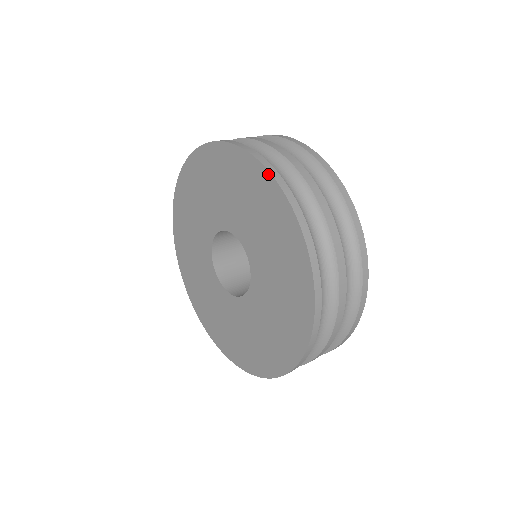
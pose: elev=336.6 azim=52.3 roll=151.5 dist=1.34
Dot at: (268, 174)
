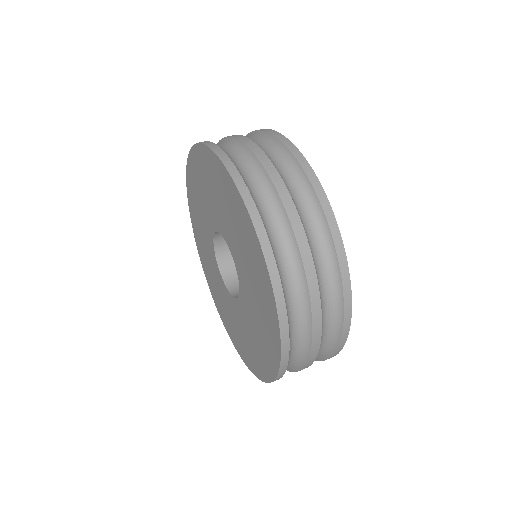
Dot at: (231, 179)
